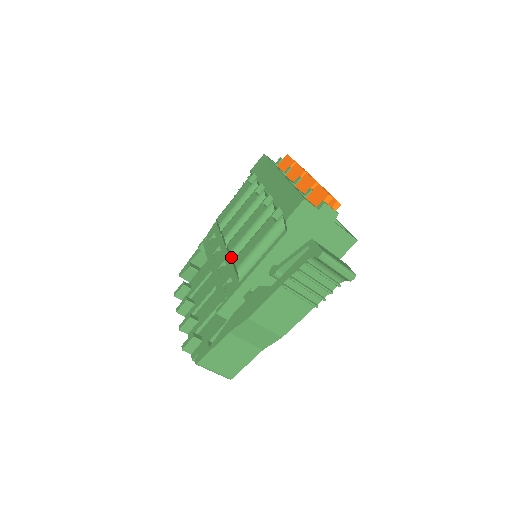
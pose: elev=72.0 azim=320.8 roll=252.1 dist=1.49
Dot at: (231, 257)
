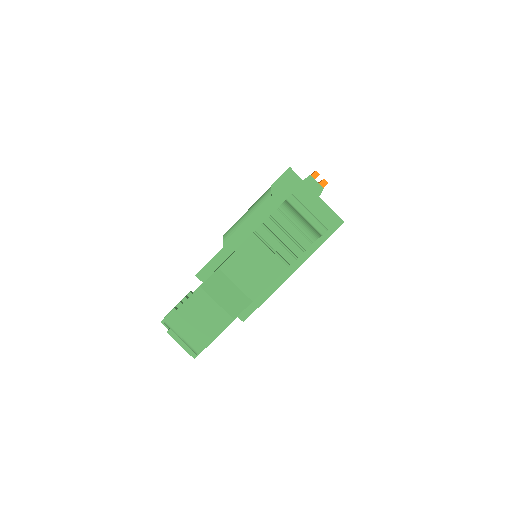
Dot at: occluded
